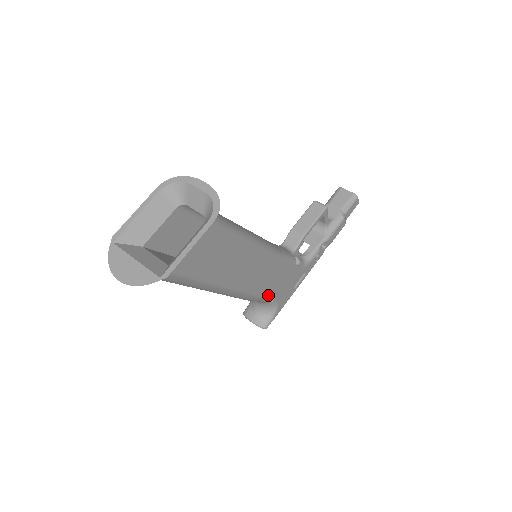
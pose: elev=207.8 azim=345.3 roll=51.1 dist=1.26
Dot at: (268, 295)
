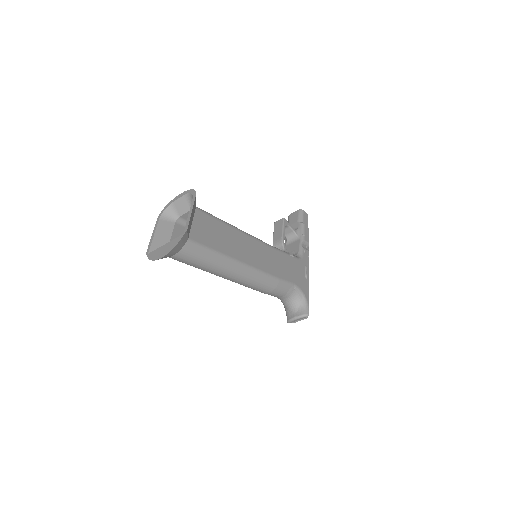
Dot at: (286, 280)
